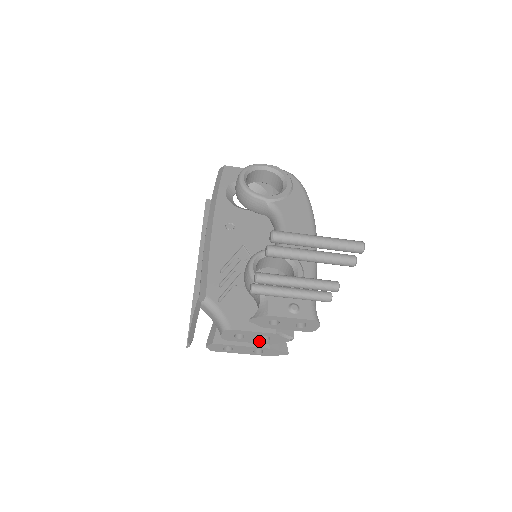
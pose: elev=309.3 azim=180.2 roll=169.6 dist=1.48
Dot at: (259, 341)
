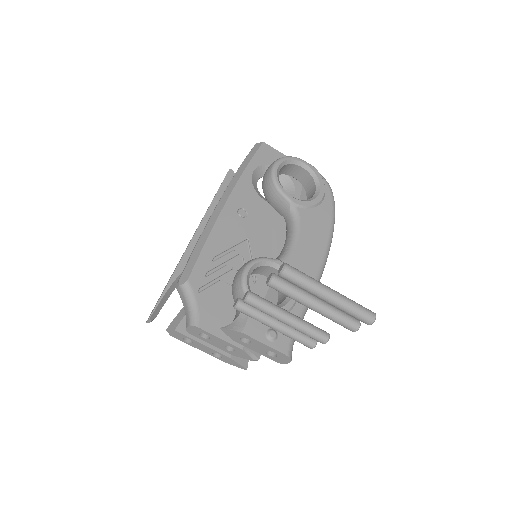
Dot at: (222, 348)
